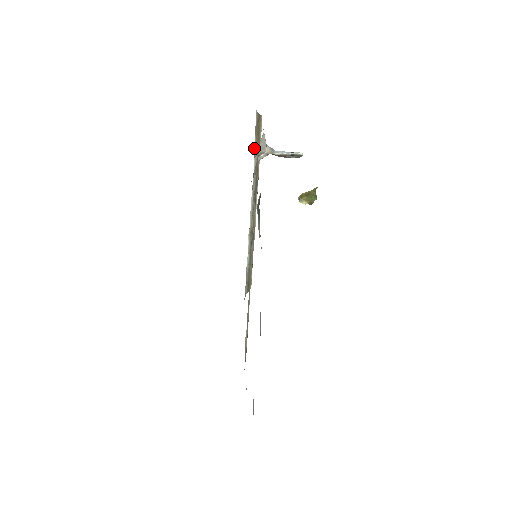
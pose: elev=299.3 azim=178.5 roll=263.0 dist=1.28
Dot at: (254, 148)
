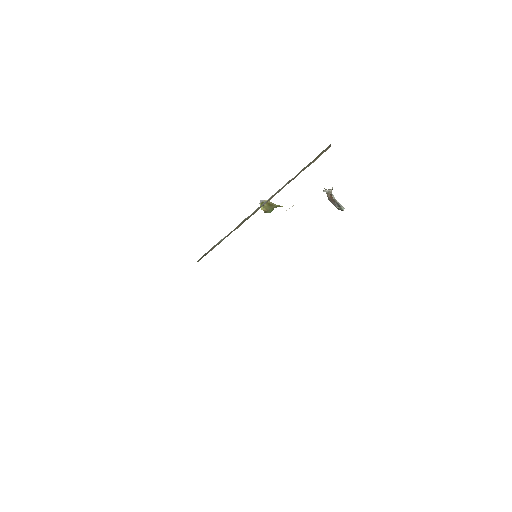
Dot at: (307, 166)
